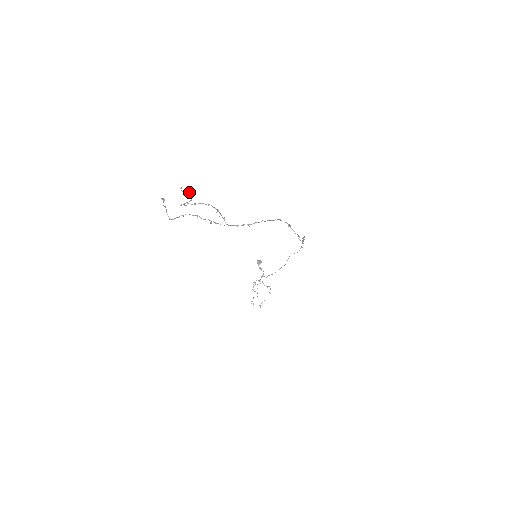
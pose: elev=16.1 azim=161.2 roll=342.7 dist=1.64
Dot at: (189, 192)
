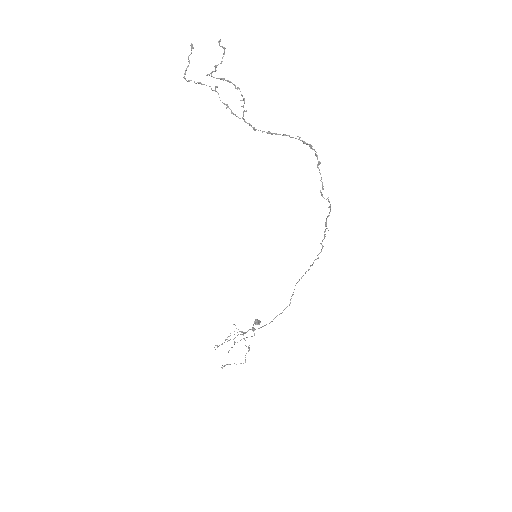
Dot at: occluded
